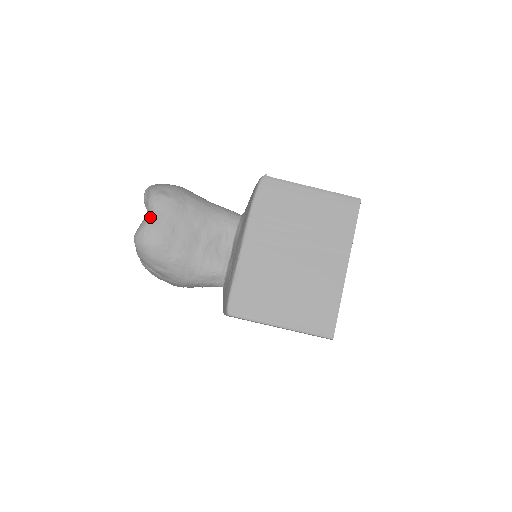
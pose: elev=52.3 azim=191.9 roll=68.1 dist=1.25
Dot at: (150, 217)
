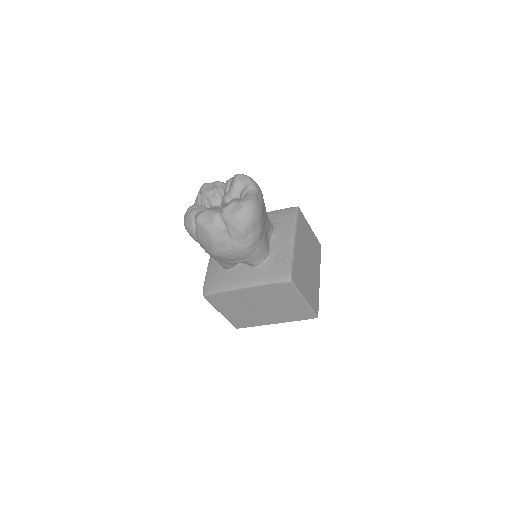
Dot at: (256, 195)
